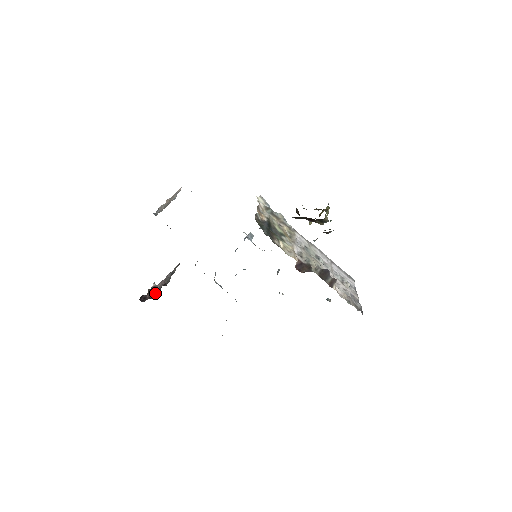
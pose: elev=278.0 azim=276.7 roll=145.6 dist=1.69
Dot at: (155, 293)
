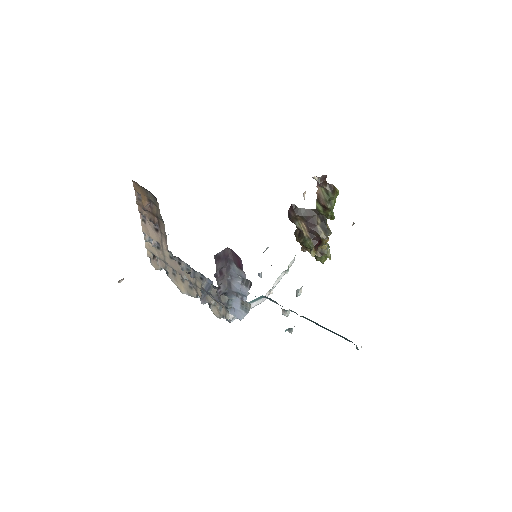
Dot at: occluded
